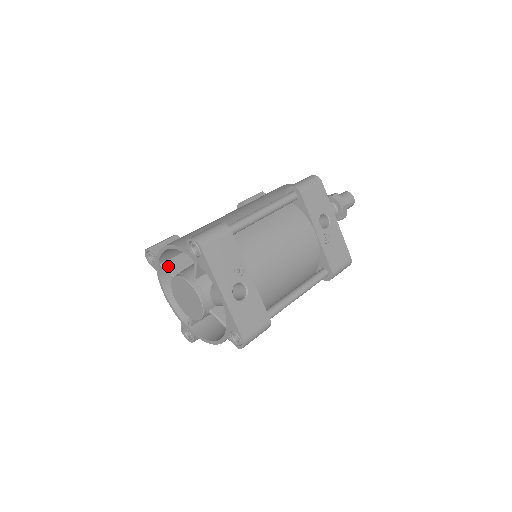
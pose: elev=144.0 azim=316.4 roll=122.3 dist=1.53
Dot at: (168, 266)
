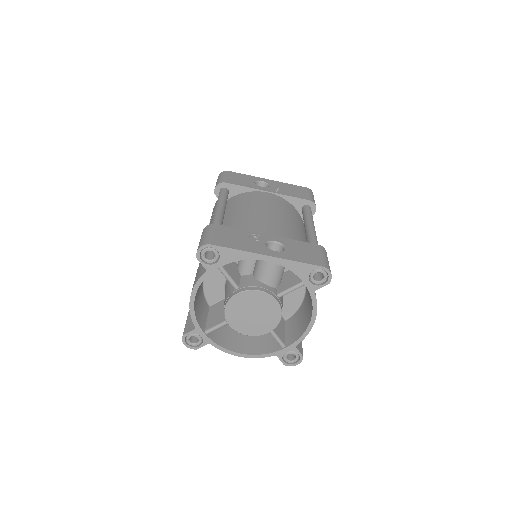
Dot at: (212, 325)
